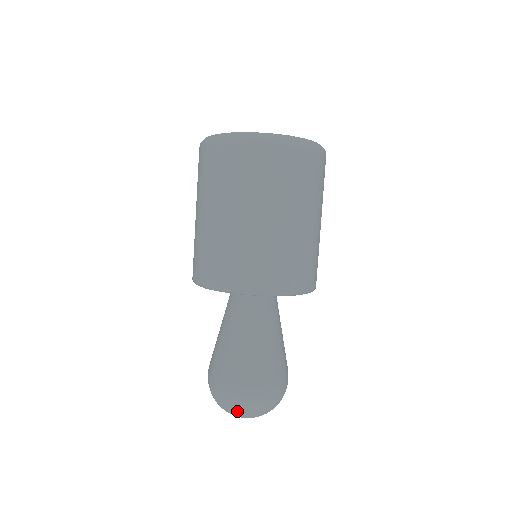
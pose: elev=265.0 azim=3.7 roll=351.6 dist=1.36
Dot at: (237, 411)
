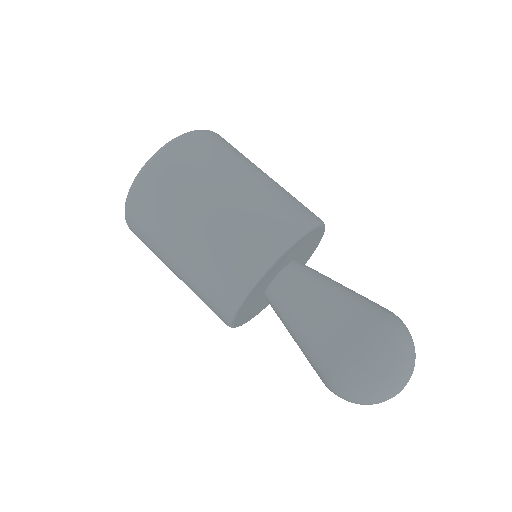
Dot at: (377, 391)
